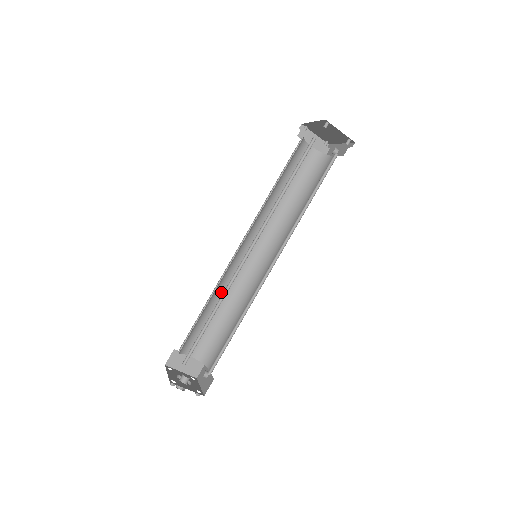
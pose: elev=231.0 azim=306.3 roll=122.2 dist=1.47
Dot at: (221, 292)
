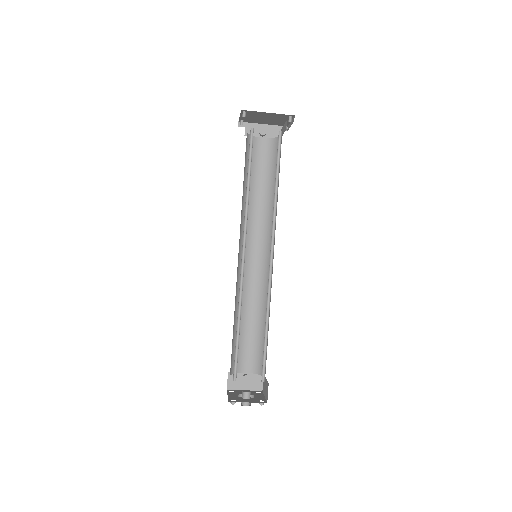
Dot at: occluded
